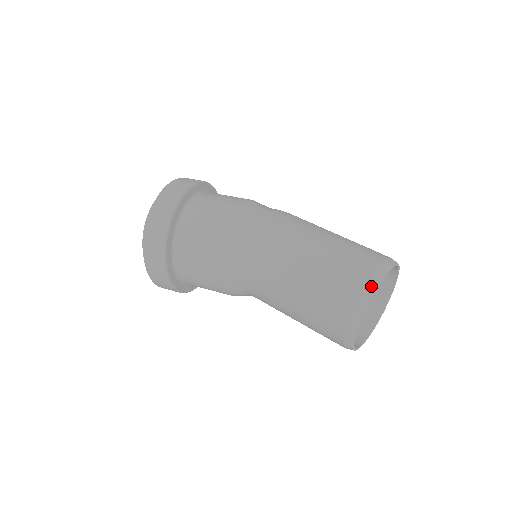
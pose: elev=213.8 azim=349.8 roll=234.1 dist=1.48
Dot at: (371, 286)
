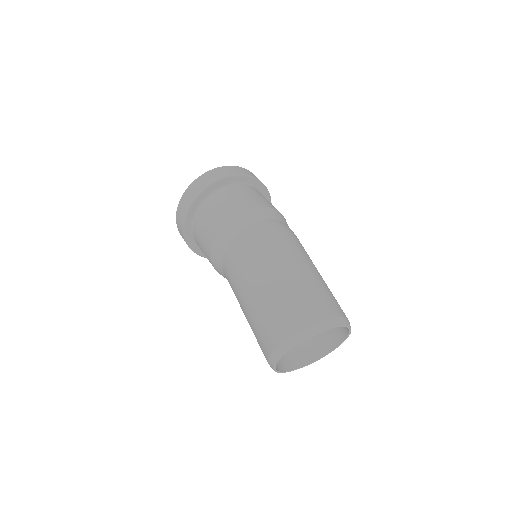
Dot at: (271, 361)
